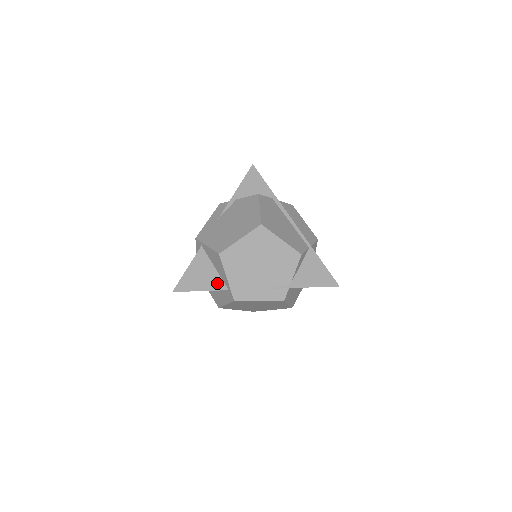
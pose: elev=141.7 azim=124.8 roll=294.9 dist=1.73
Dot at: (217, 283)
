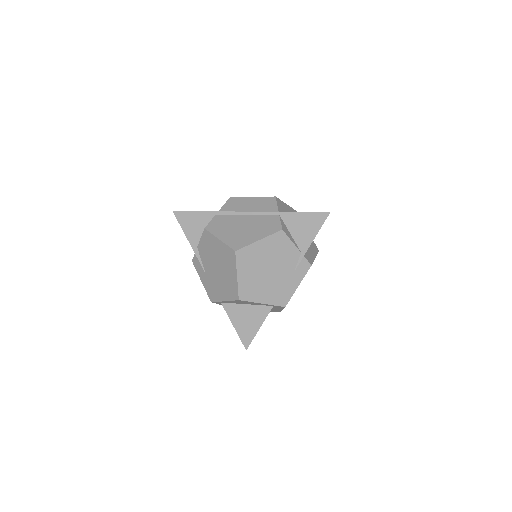
Dot at: (261, 311)
